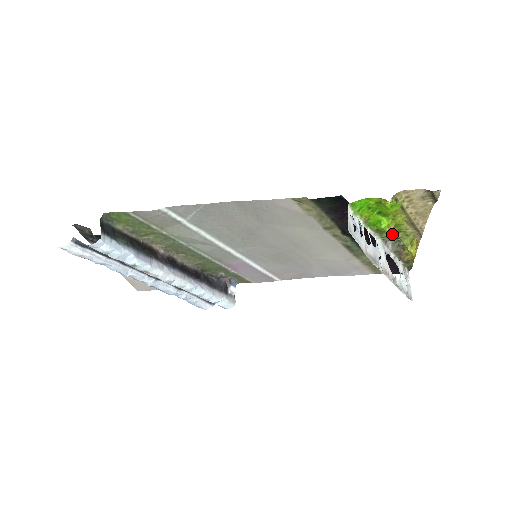
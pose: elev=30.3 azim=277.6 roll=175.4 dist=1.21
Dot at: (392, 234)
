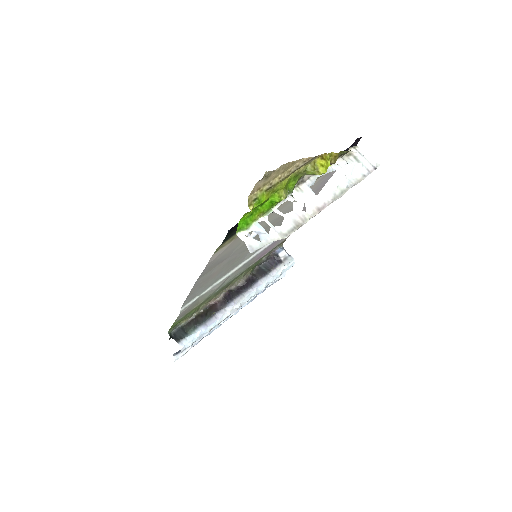
Dot at: (296, 181)
